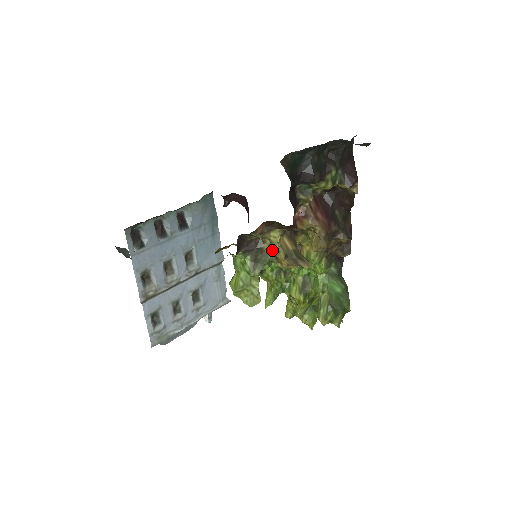
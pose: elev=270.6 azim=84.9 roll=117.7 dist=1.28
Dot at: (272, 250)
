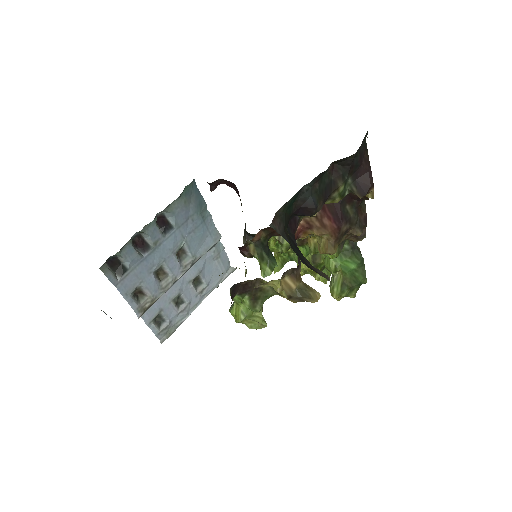
Dot at: occluded
